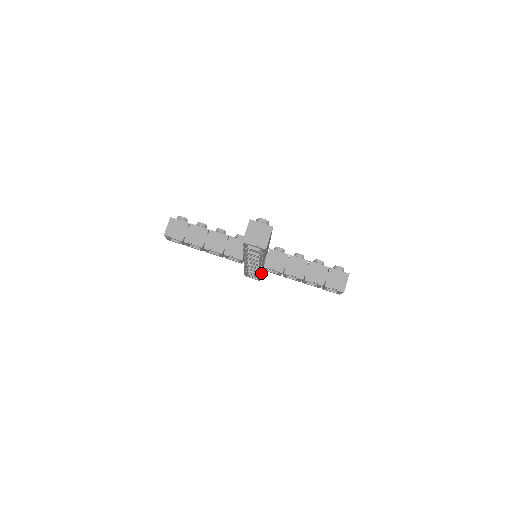
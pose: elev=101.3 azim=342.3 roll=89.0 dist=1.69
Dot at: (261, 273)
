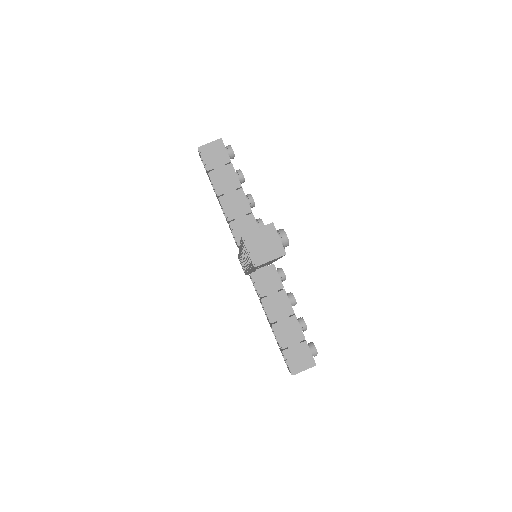
Dot at: occluded
